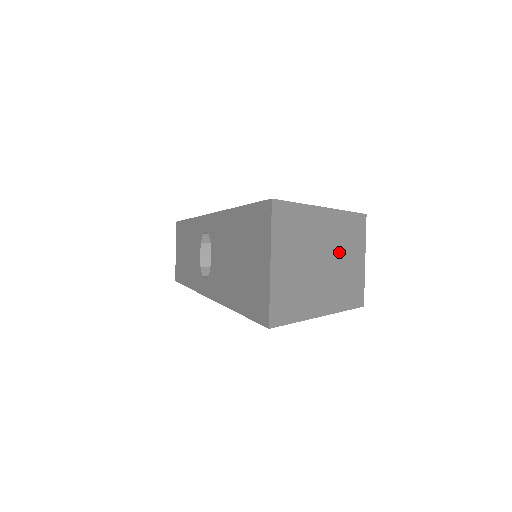
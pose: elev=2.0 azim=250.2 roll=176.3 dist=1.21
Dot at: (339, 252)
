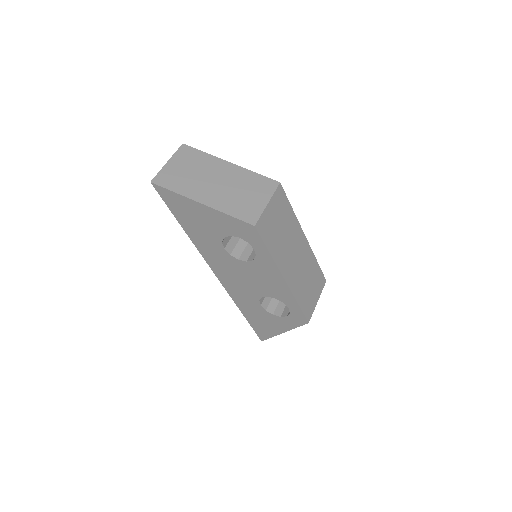
Dot at: (234, 185)
